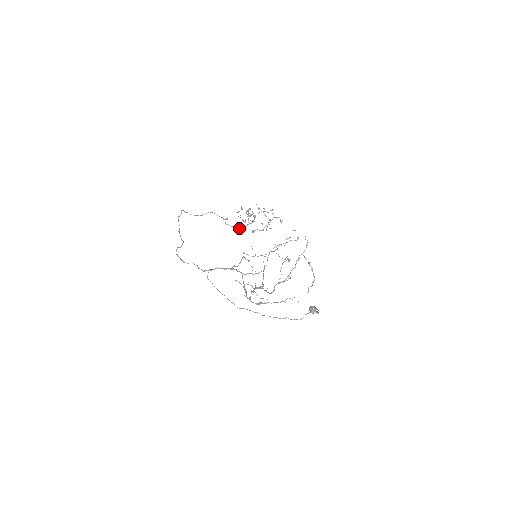
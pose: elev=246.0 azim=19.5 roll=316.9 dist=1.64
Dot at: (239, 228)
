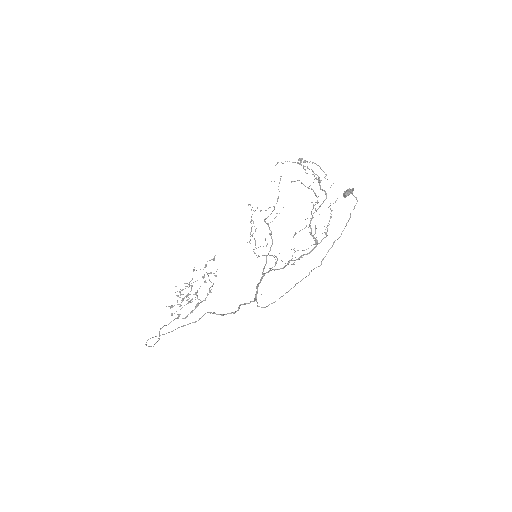
Dot at: (198, 304)
